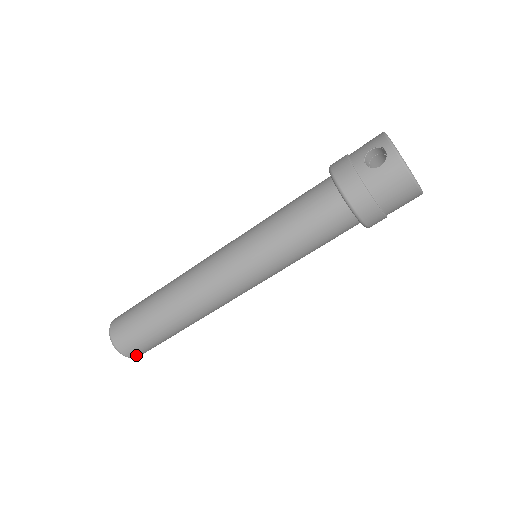
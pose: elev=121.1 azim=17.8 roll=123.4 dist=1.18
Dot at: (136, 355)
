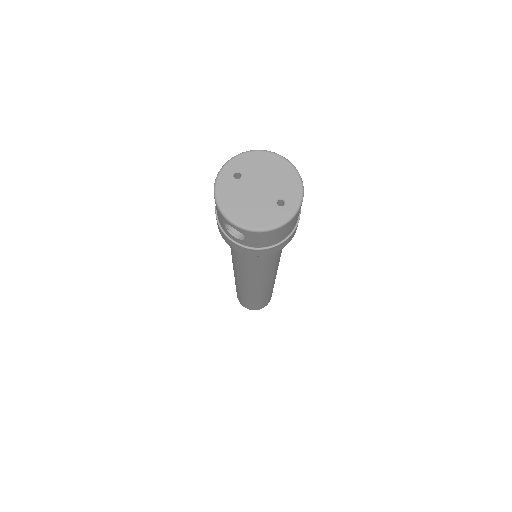
Dot at: (269, 301)
